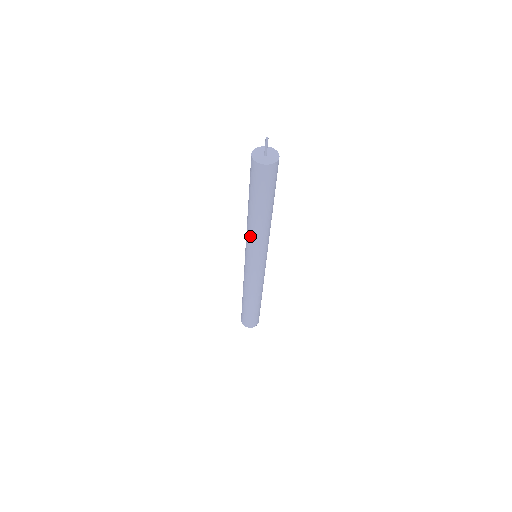
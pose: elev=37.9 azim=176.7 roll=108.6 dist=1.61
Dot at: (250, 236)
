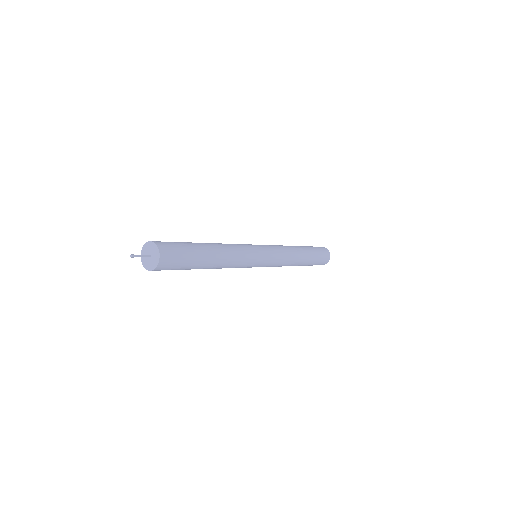
Dot at: occluded
